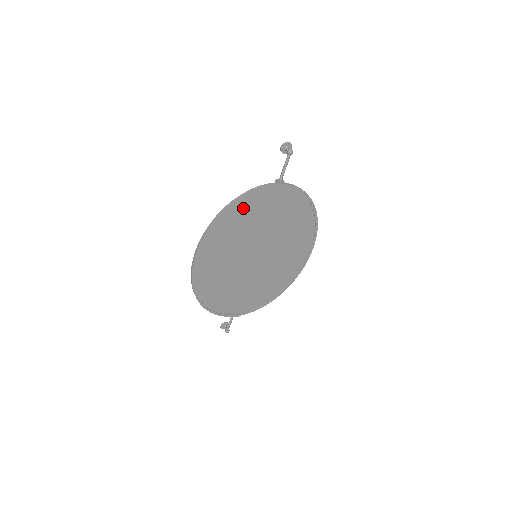
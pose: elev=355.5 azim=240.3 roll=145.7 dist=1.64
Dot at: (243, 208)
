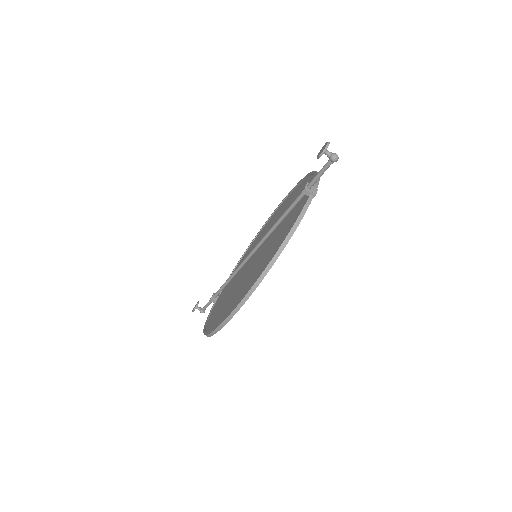
Dot at: occluded
